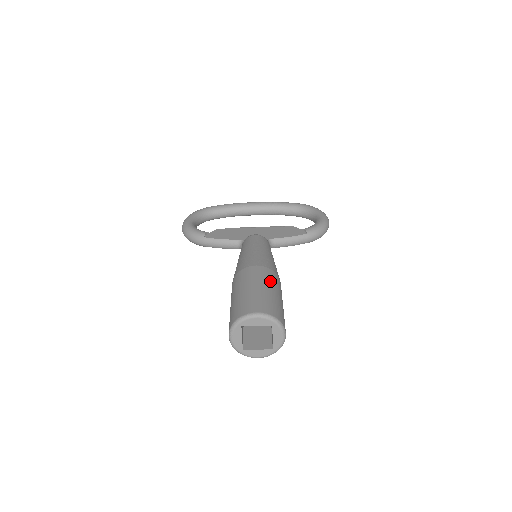
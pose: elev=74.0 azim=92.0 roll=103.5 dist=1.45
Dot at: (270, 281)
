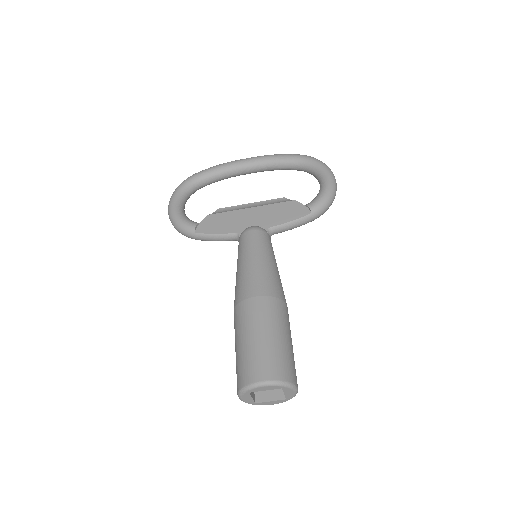
Dot at: (274, 320)
